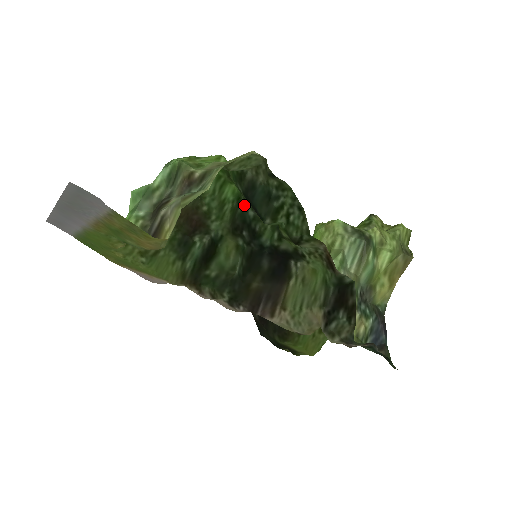
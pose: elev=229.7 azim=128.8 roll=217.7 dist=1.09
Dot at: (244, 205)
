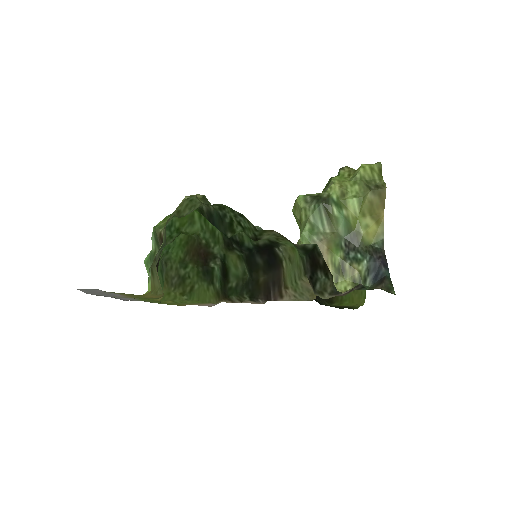
Dot at: occluded
